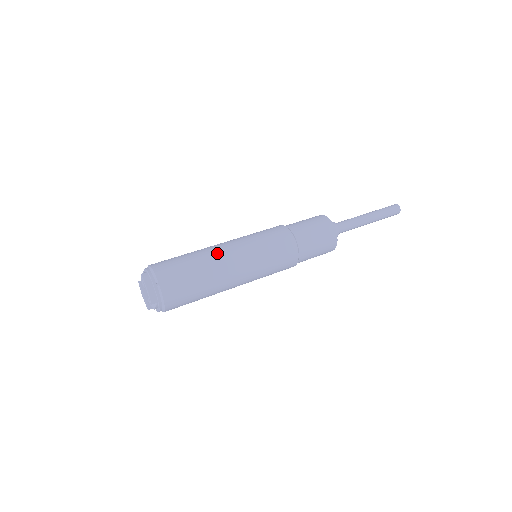
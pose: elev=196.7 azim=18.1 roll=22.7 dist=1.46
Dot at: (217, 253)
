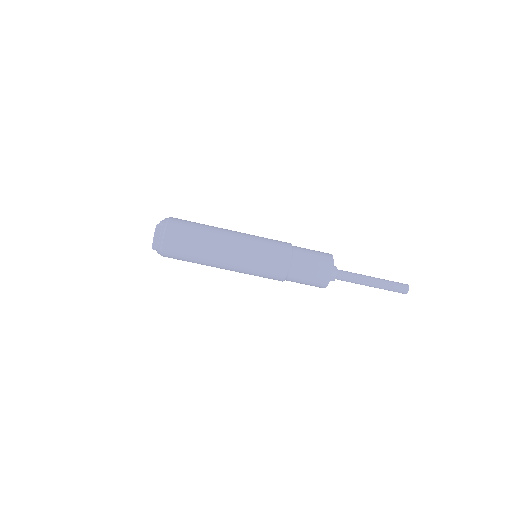
Dot at: (221, 242)
